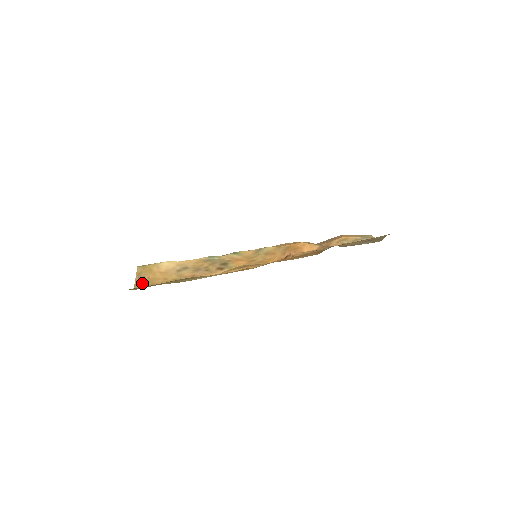
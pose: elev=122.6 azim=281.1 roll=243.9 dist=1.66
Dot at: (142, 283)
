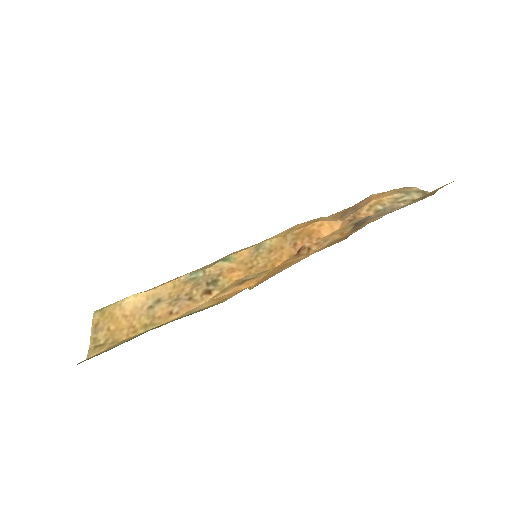
Dot at: (99, 342)
